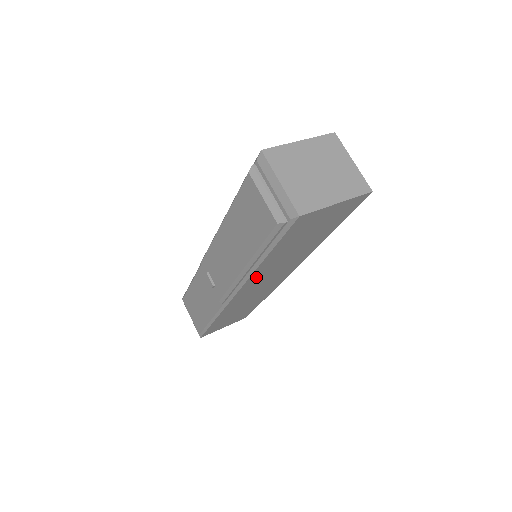
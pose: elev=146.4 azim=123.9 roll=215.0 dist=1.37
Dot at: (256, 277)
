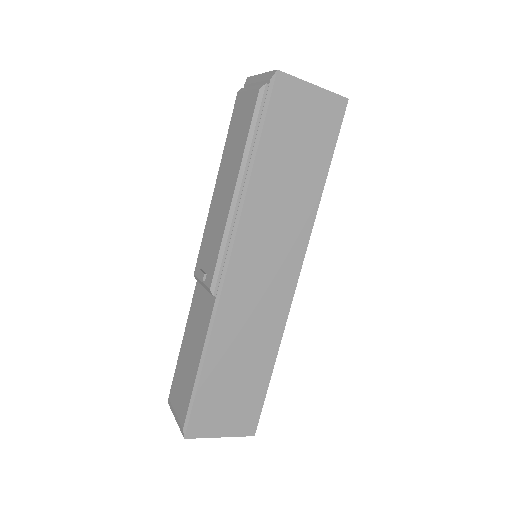
Dot at: (251, 224)
